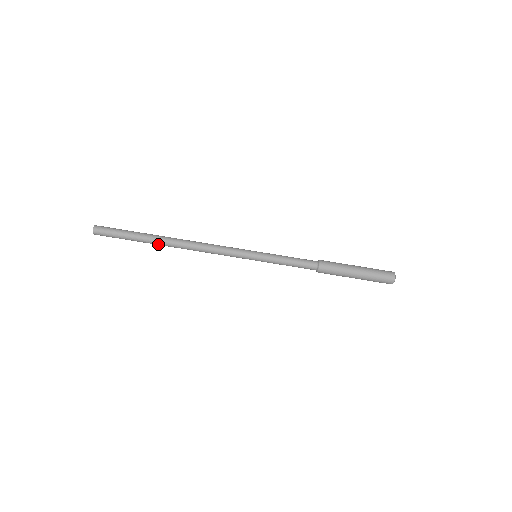
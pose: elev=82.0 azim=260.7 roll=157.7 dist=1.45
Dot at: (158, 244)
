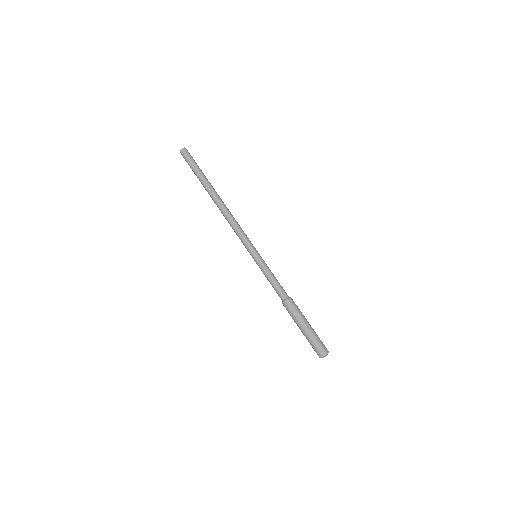
Dot at: (209, 192)
